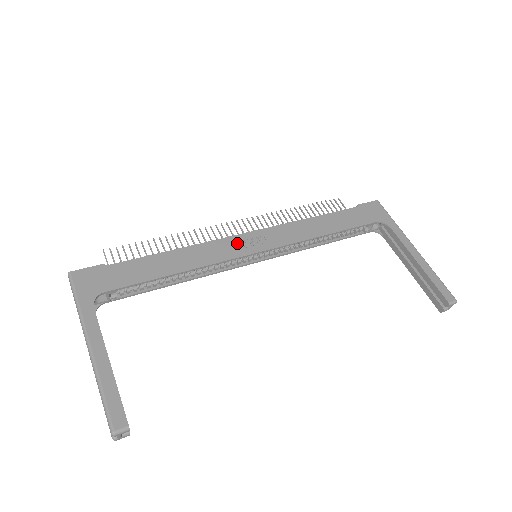
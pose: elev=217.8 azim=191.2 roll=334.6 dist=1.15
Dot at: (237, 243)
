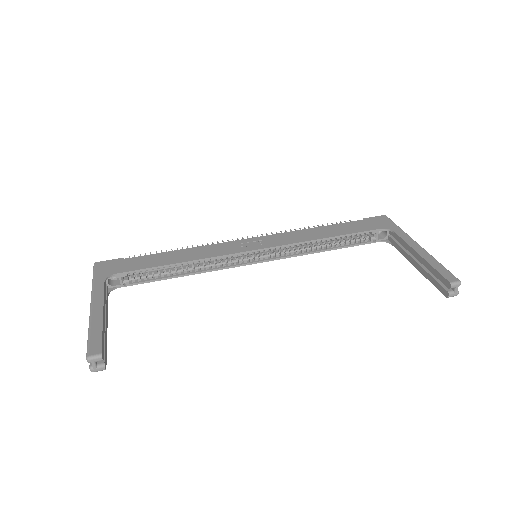
Dot at: (238, 245)
